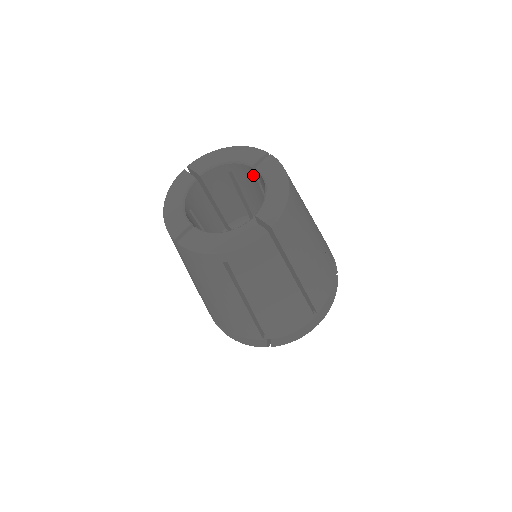
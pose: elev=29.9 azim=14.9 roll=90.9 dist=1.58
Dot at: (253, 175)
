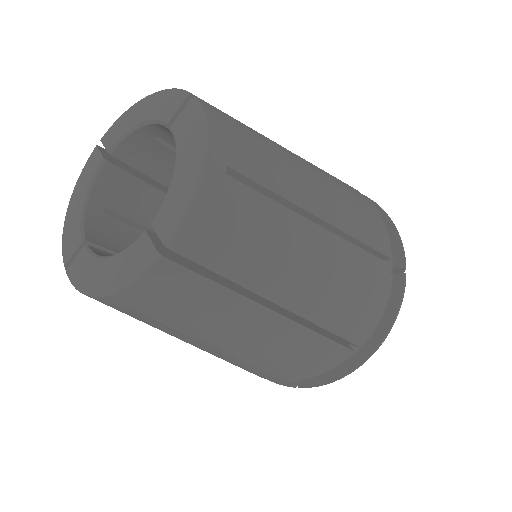
Dot at: occluded
